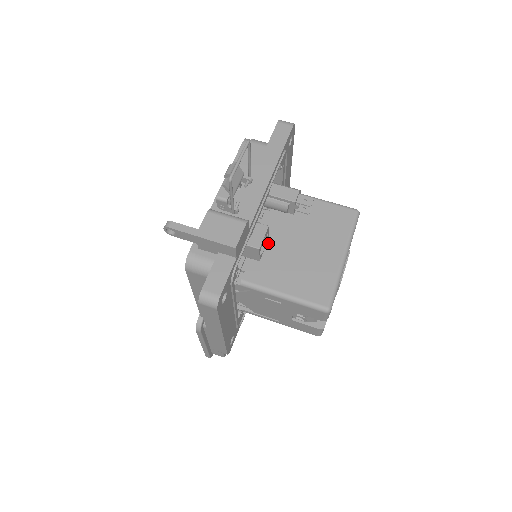
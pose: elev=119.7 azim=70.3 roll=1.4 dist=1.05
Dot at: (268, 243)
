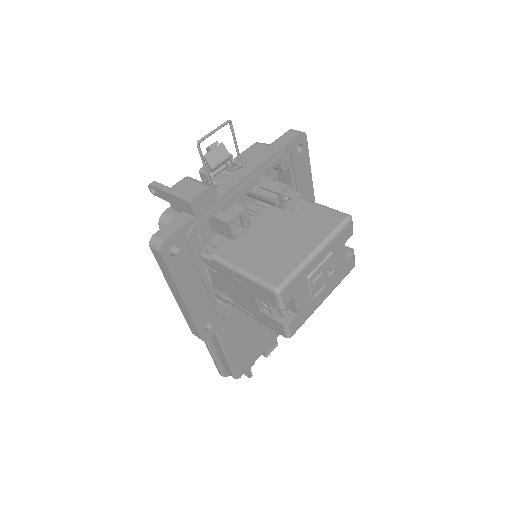
Dot at: (251, 230)
